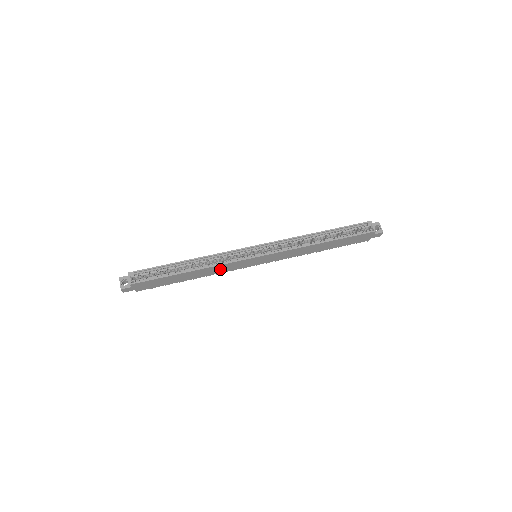
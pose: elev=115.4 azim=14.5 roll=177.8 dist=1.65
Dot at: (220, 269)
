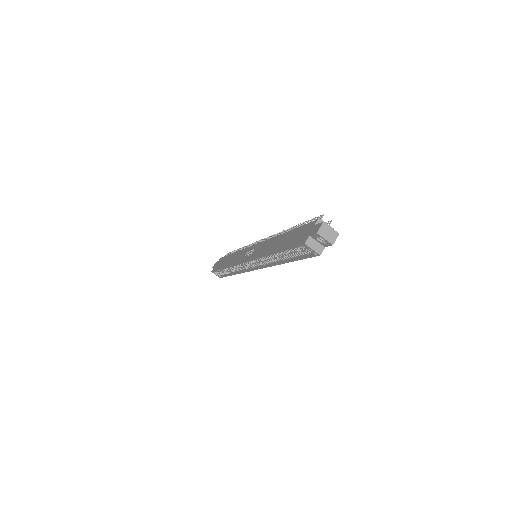
Dot at: occluded
